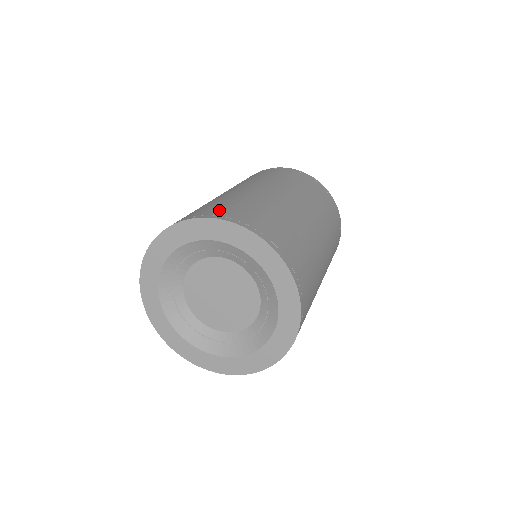
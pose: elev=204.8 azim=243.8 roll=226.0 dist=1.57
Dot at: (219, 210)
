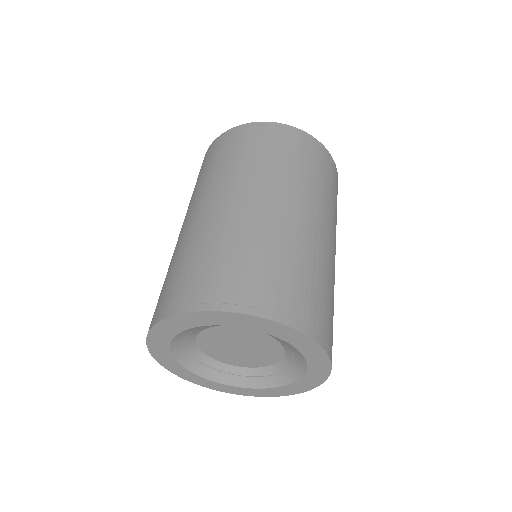
Dot at: (234, 286)
